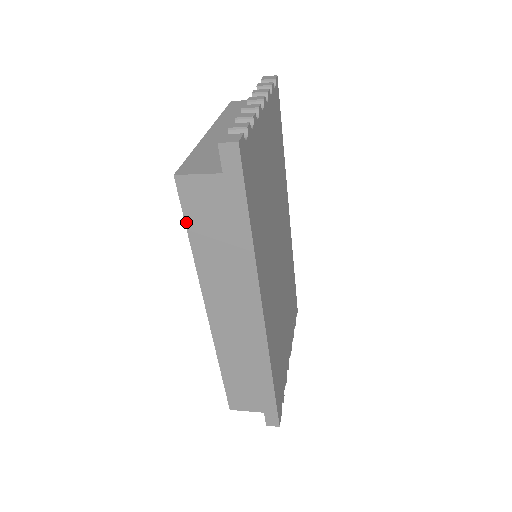
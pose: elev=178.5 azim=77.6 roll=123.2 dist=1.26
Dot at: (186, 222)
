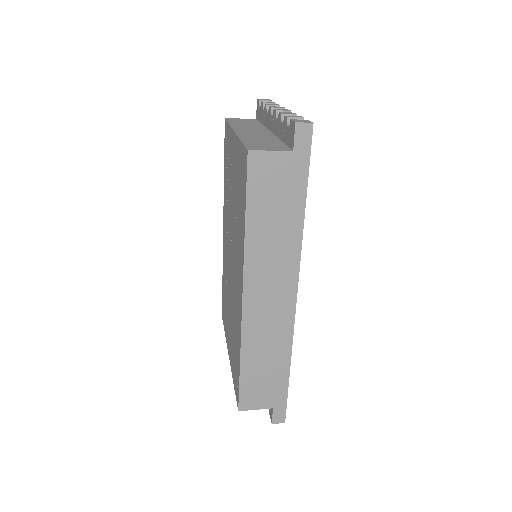
Dot at: (247, 198)
